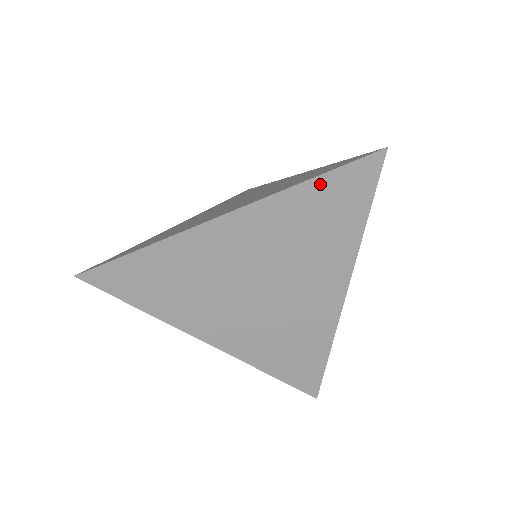
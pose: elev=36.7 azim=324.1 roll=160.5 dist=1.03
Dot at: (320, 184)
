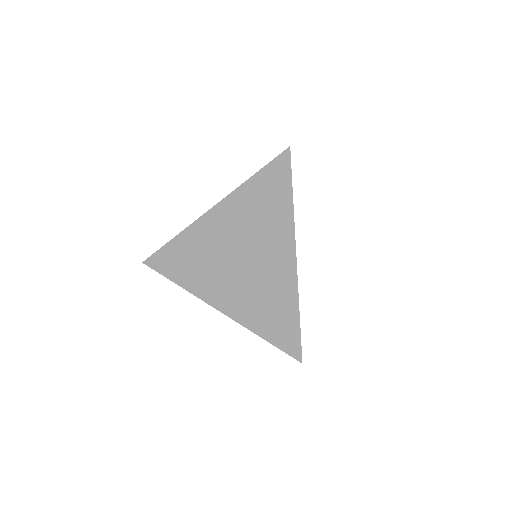
Dot at: (259, 178)
